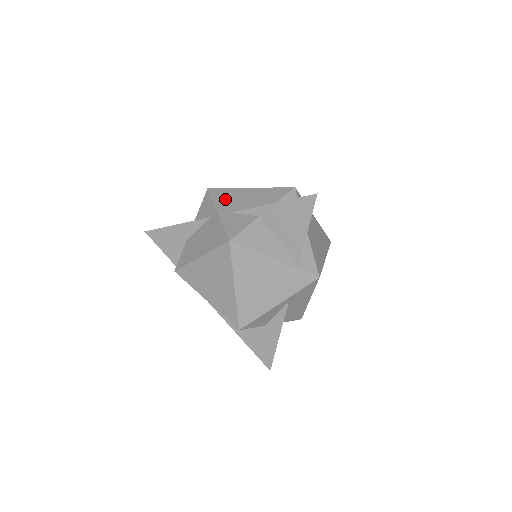
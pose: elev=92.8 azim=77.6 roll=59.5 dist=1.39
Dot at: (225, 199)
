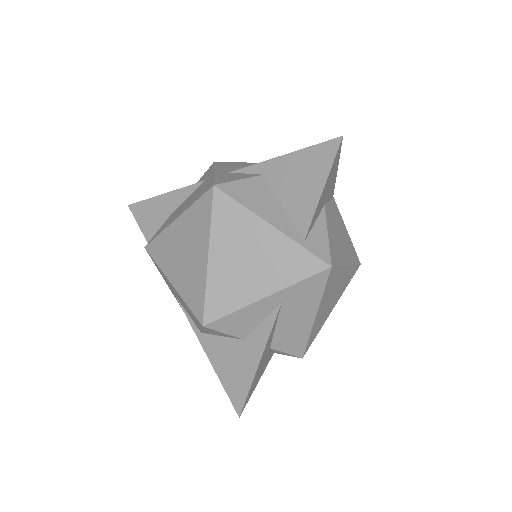
Dot at: (229, 166)
